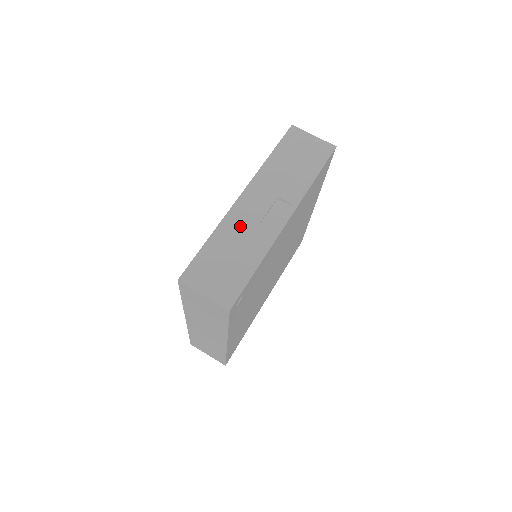
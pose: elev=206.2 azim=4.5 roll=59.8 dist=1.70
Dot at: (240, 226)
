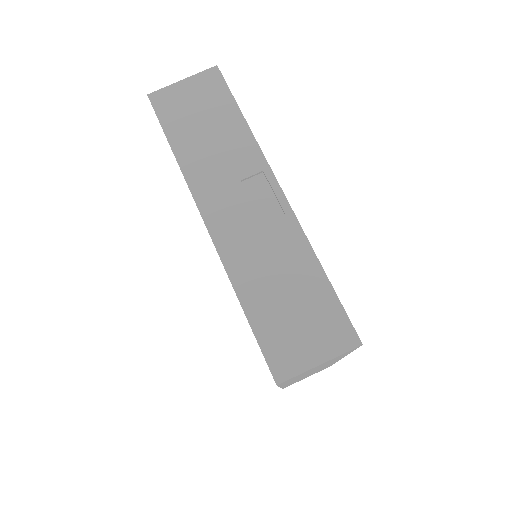
Dot at: (250, 254)
